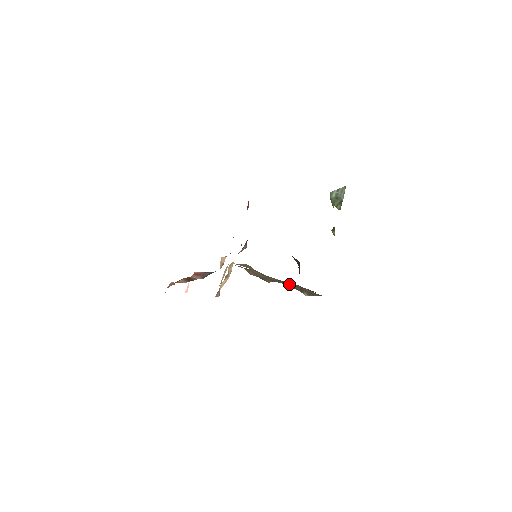
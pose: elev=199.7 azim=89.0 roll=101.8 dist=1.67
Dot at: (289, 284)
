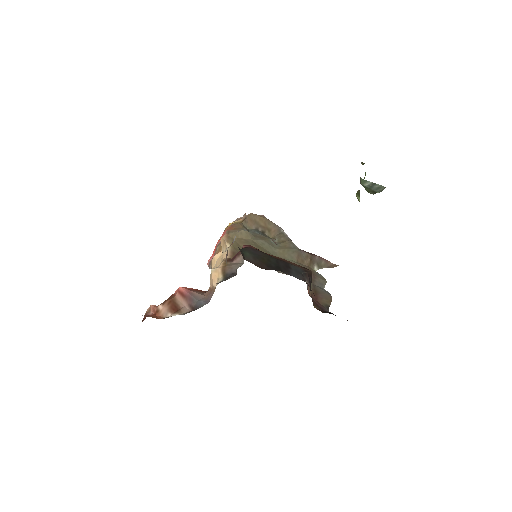
Dot at: (296, 256)
